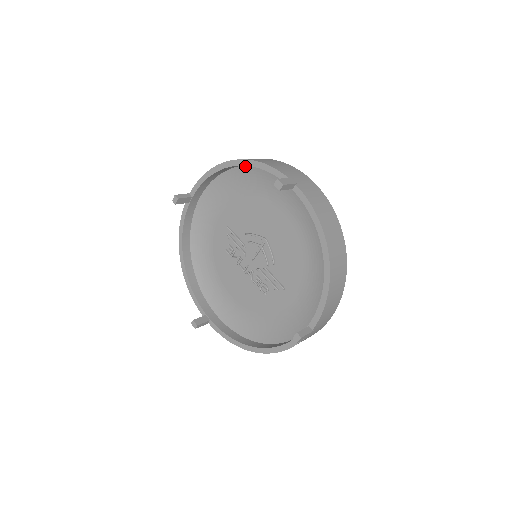
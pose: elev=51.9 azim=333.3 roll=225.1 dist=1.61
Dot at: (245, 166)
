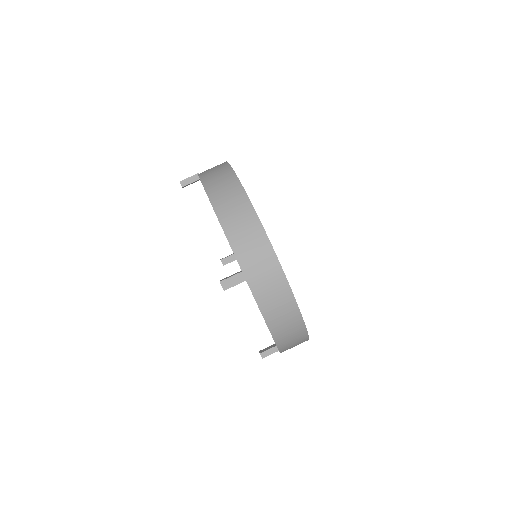
Dot at: occluded
